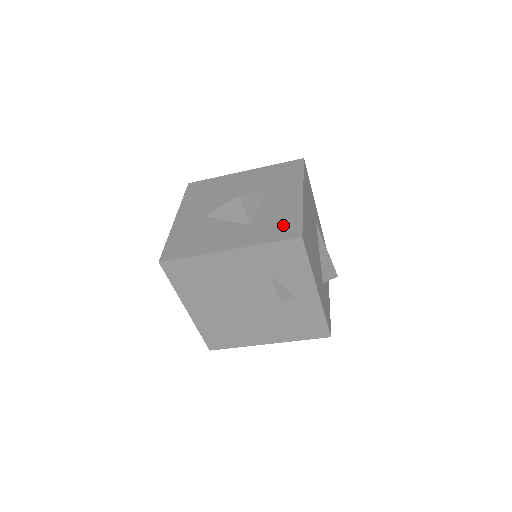
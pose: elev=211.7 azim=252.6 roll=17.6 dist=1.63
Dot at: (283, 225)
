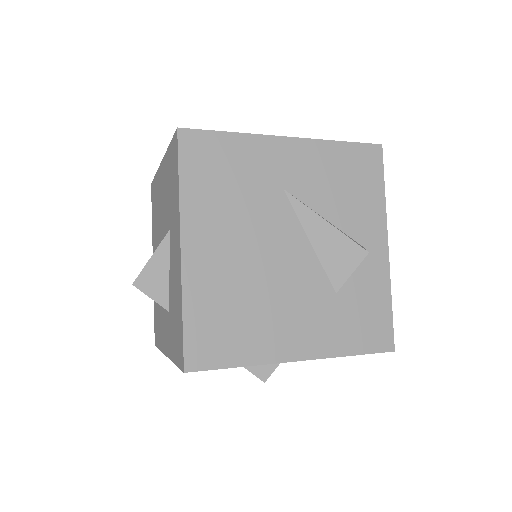
Dot at: (177, 330)
